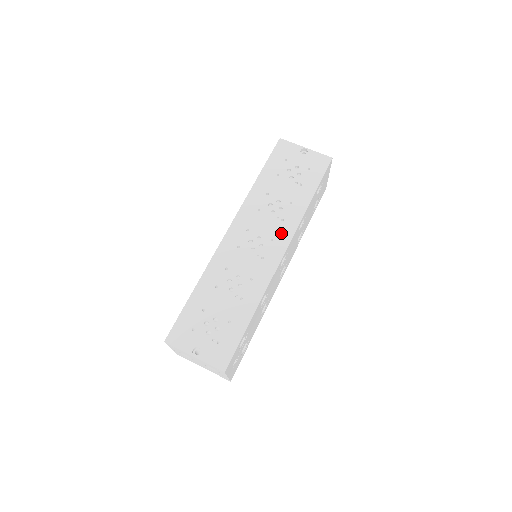
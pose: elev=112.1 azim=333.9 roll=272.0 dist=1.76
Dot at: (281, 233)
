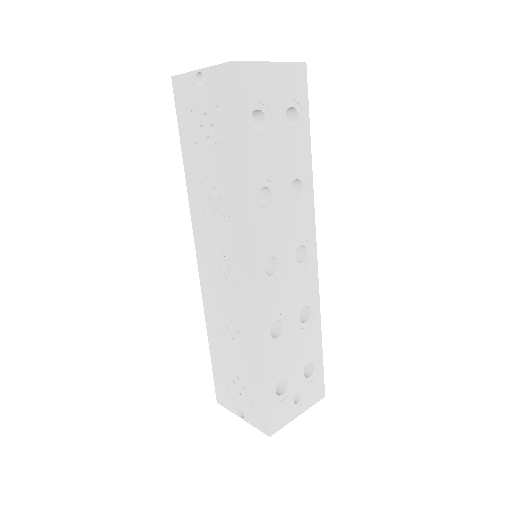
Dot at: (237, 241)
